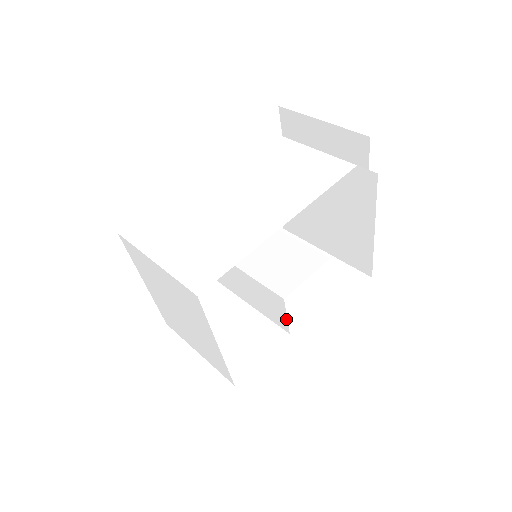
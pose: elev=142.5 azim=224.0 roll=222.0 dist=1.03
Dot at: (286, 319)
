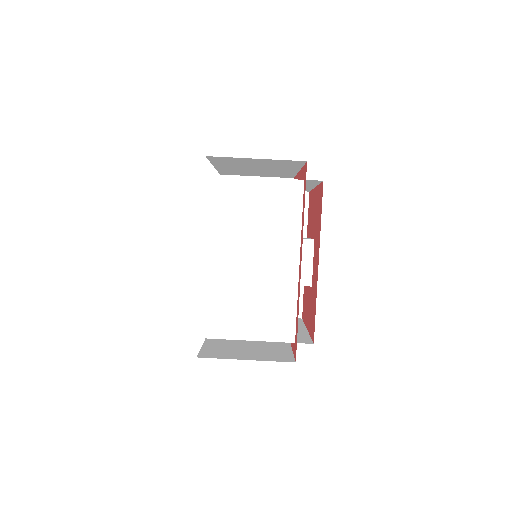
Dot at: occluded
